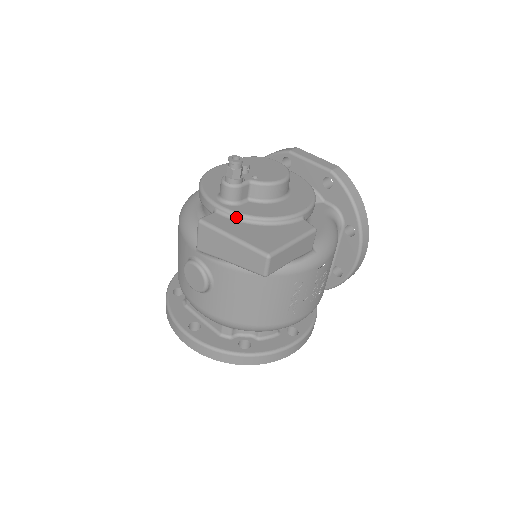
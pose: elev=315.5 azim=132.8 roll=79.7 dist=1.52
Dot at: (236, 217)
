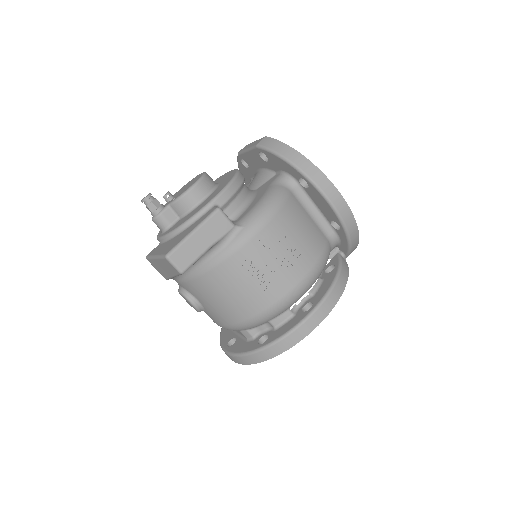
Dot at: (166, 239)
